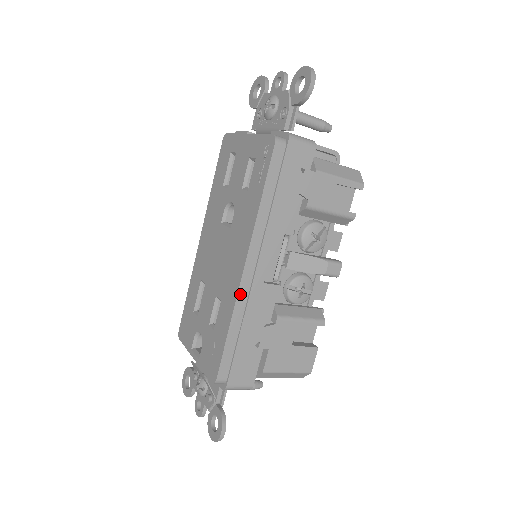
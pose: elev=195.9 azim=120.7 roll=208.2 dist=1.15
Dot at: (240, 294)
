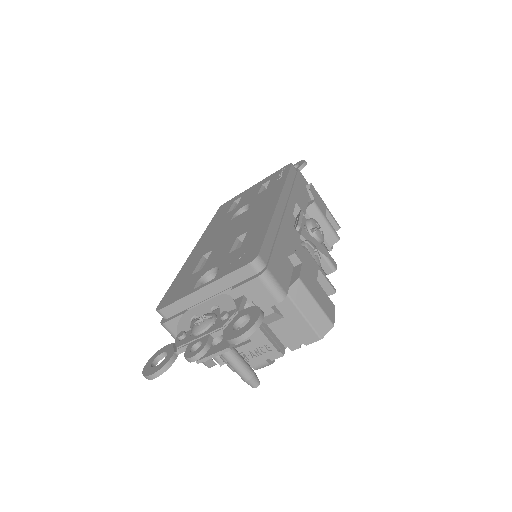
Dot at: (276, 213)
